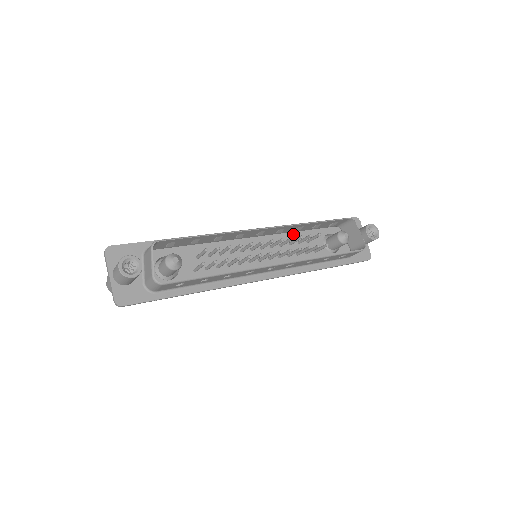
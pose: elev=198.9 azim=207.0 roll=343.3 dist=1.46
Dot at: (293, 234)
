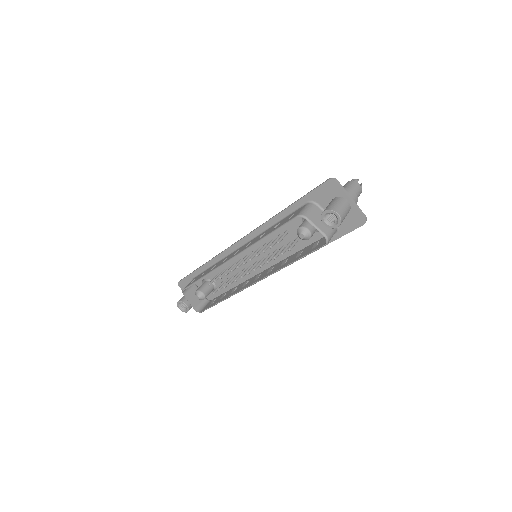
Dot at: occluded
